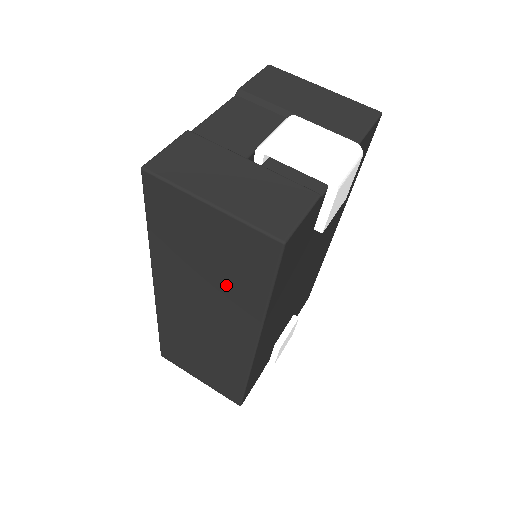
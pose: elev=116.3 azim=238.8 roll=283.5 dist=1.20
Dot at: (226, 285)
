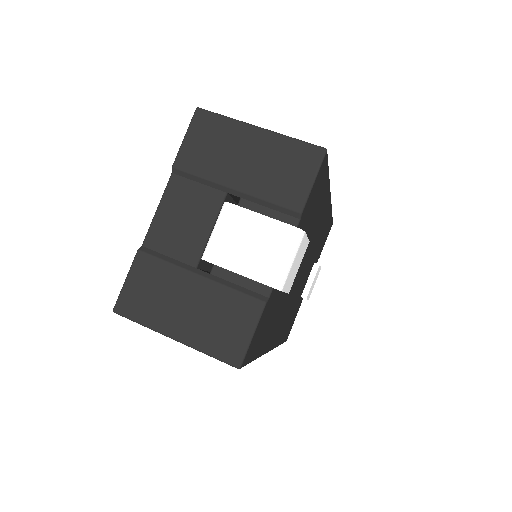
Dot at: occluded
